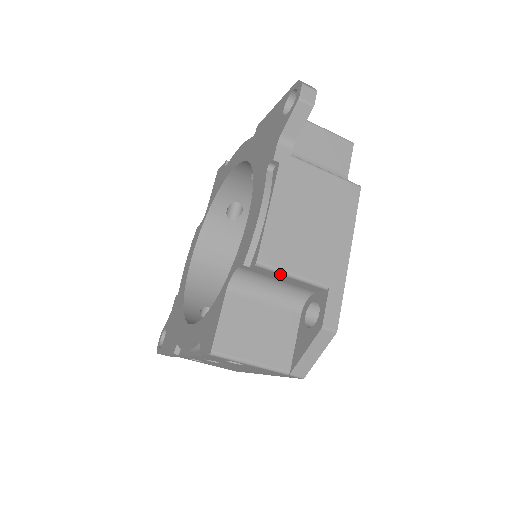
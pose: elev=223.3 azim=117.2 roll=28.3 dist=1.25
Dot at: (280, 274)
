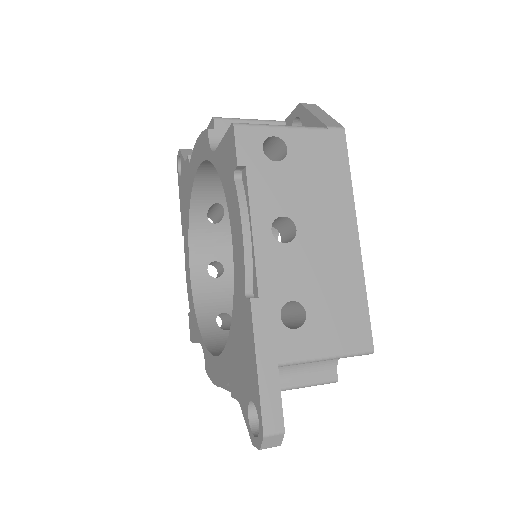
Dot at: occluded
